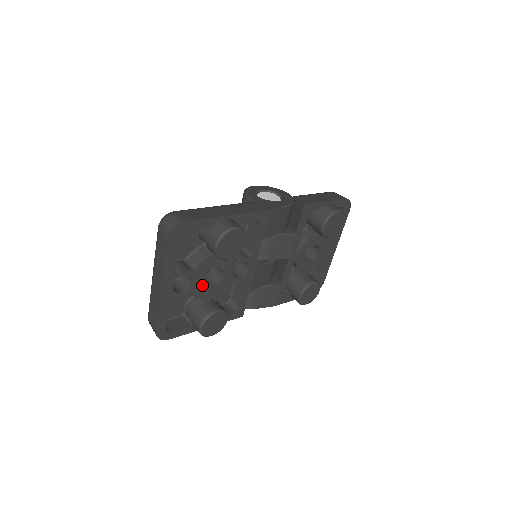
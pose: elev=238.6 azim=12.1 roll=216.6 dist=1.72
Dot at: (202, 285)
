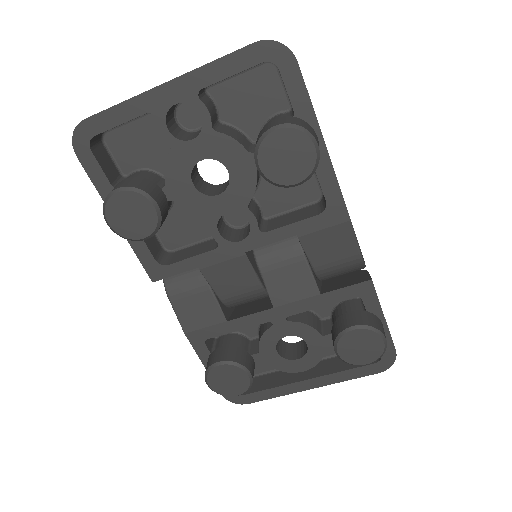
Dot at: (191, 164)
